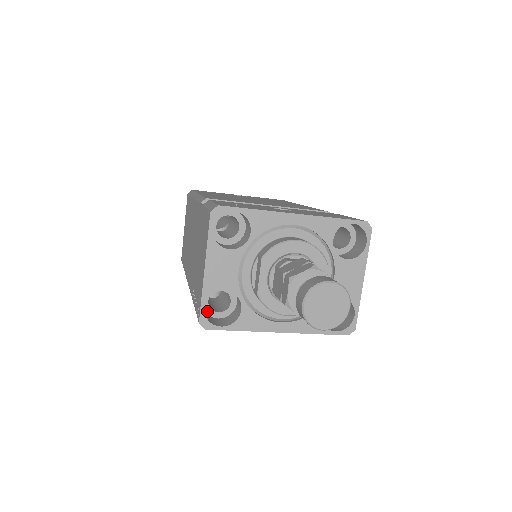
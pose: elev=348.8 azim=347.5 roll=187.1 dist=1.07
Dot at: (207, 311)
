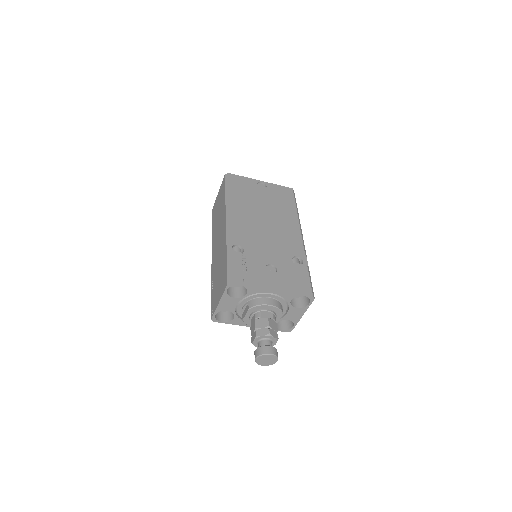
Dot at: occluded
